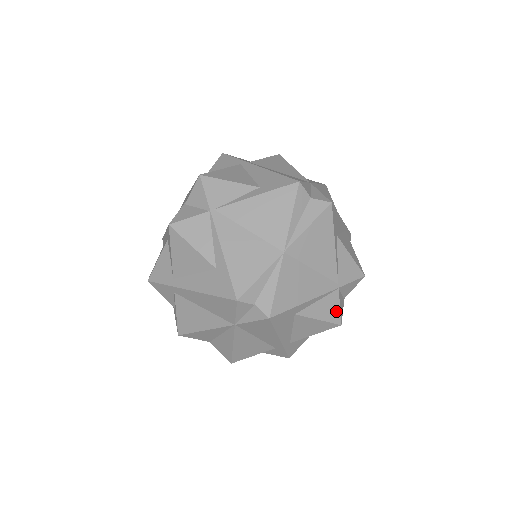
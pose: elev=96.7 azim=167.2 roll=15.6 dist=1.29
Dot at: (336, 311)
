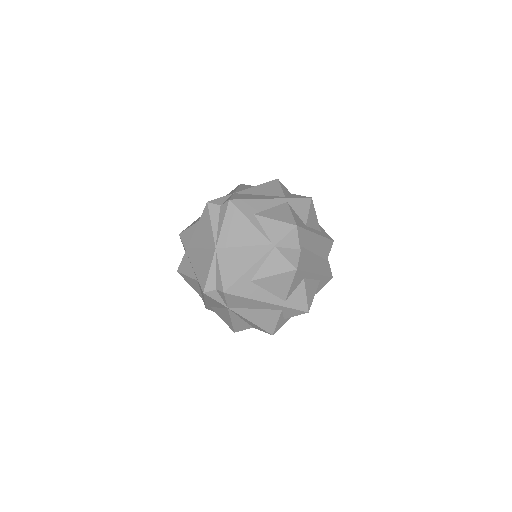
Dot at: (284, 262)
